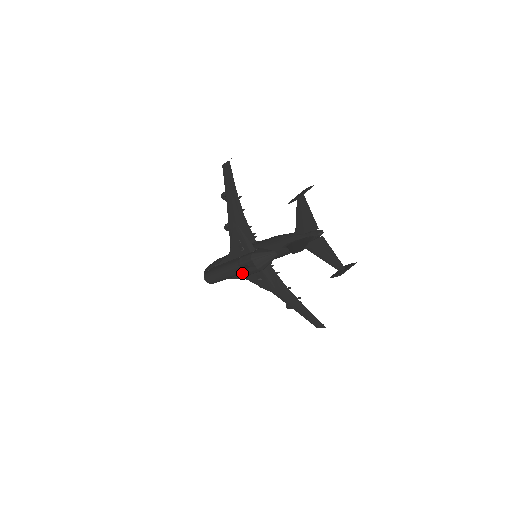
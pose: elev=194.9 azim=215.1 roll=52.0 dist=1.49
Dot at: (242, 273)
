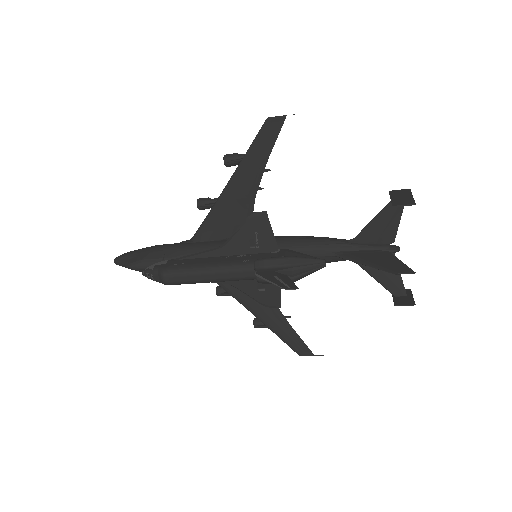
Dot at: (293, 286)
